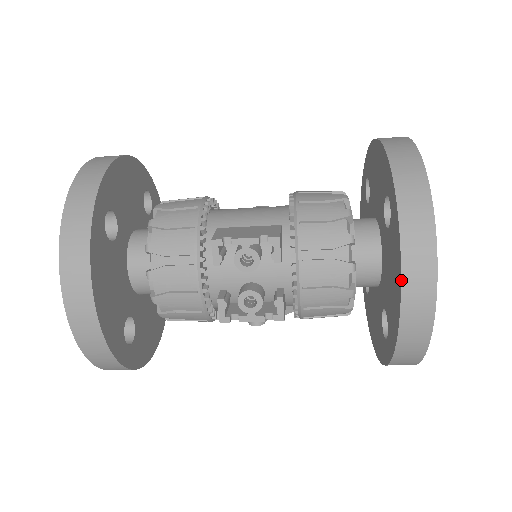
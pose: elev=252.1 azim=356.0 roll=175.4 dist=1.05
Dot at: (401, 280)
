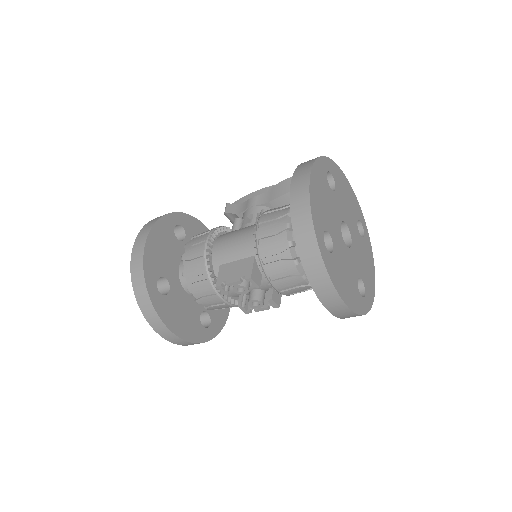
Dot at: (321, 302)
